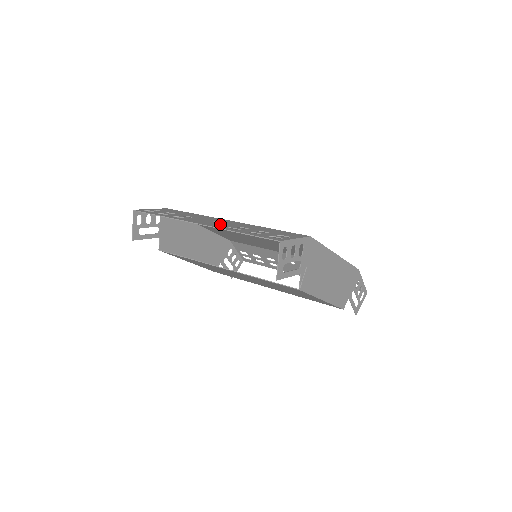
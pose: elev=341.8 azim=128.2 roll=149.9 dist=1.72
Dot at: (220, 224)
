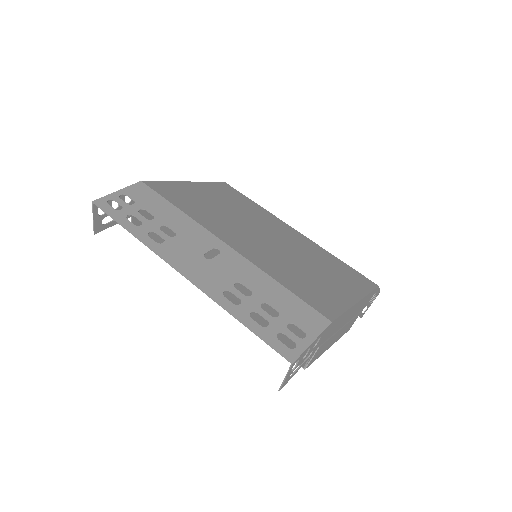
Dot at: (213, 273)
